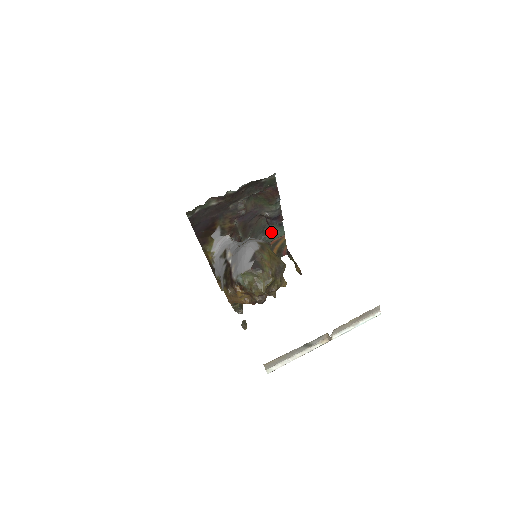
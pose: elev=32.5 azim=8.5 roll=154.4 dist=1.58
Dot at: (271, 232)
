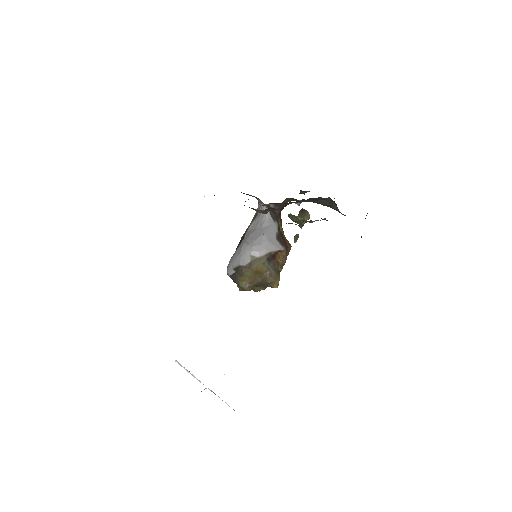
Dot at: (334, 205)
